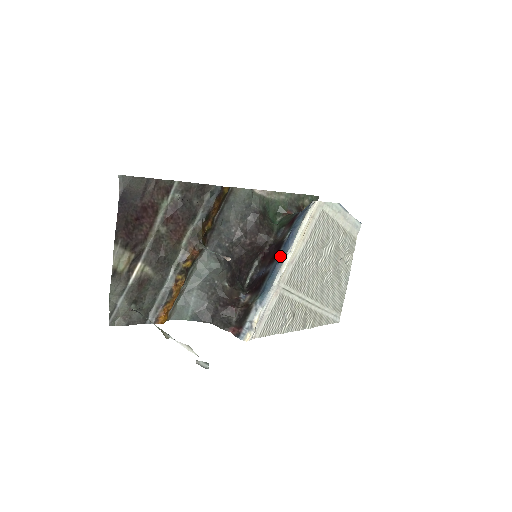
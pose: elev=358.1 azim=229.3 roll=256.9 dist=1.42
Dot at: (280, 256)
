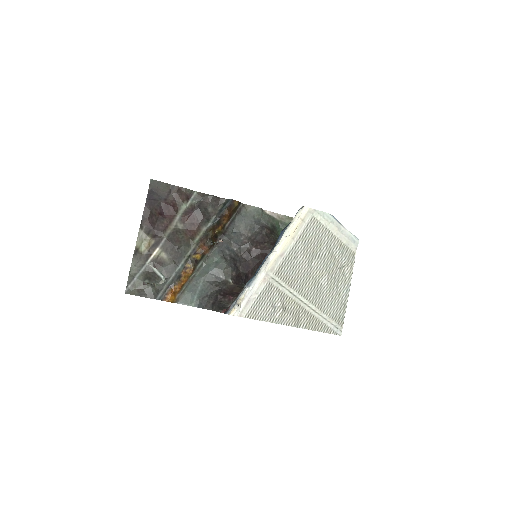
Dot at: (271, 250)
